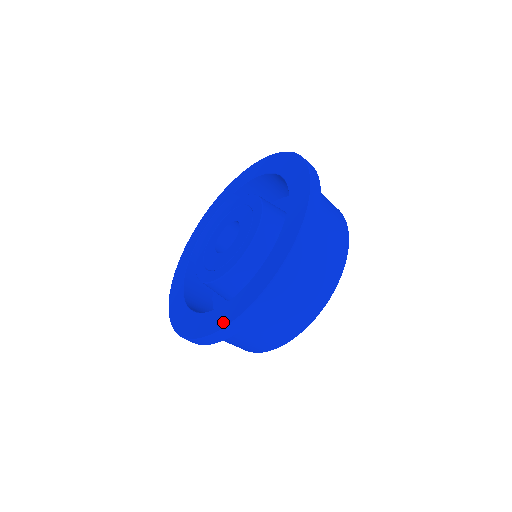
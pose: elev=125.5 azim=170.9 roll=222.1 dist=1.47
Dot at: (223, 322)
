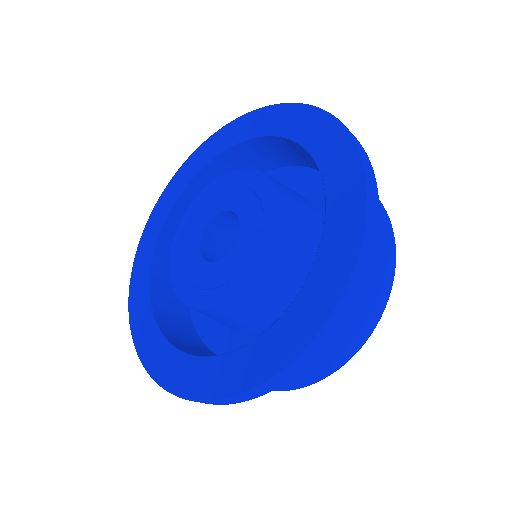
Dot at: (356, 218)
